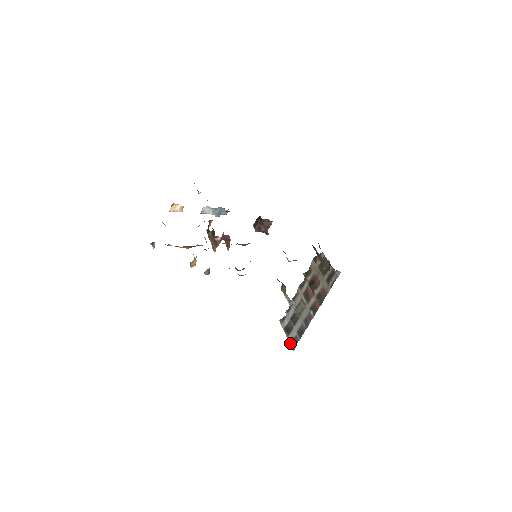
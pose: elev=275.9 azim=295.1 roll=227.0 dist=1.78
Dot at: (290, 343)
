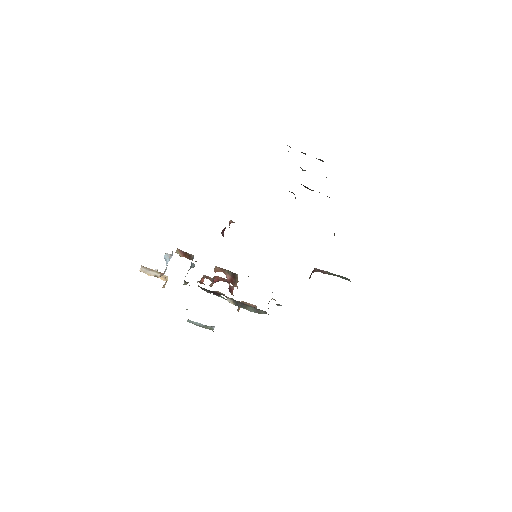
Dot at: occluded
